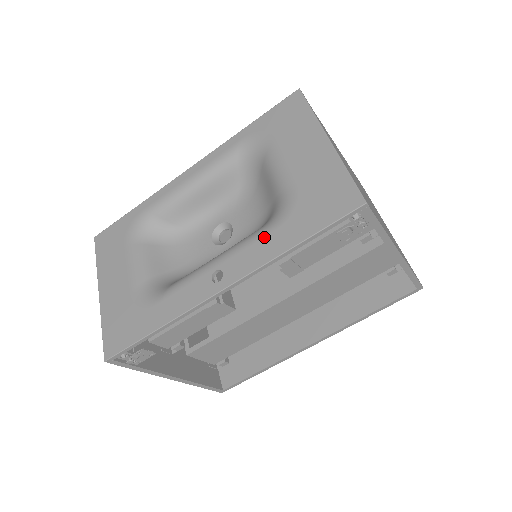
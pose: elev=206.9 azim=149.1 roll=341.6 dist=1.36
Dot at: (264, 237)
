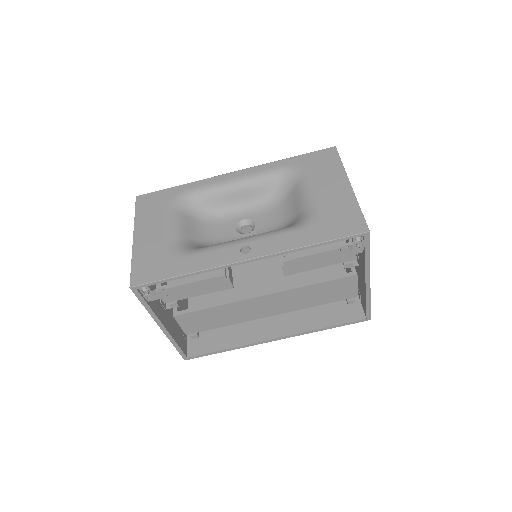
Dot at: (289, 233)
